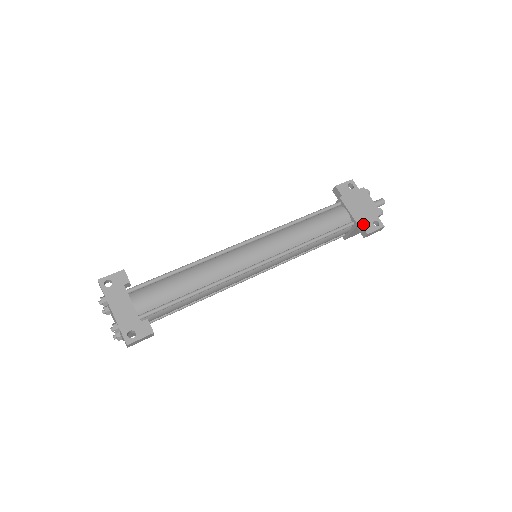
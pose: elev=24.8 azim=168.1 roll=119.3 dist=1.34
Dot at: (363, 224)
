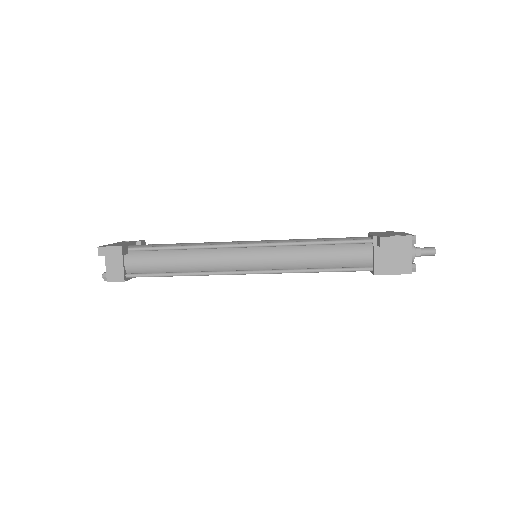
Dot at: occluded
